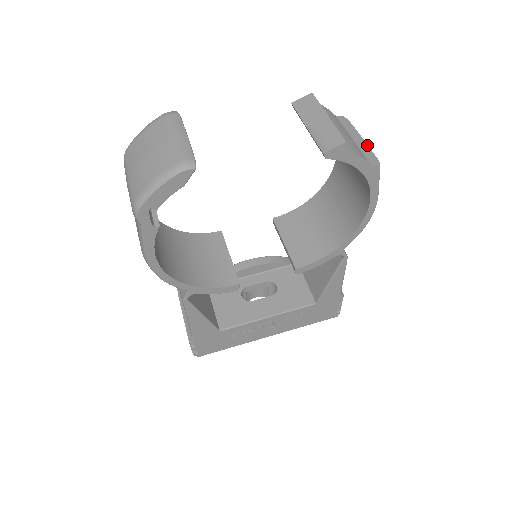
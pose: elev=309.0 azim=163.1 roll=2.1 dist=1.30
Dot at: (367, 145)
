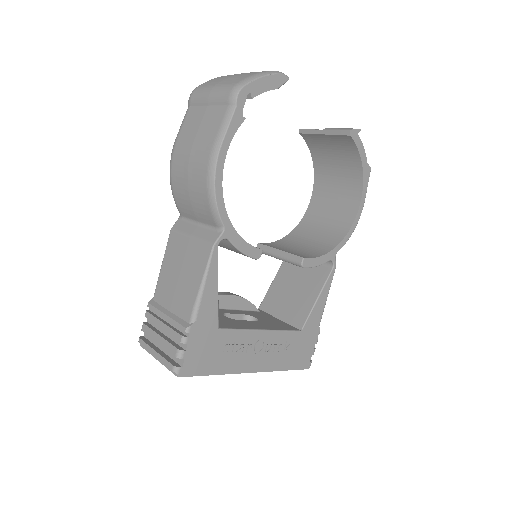
Dot at: occluded
